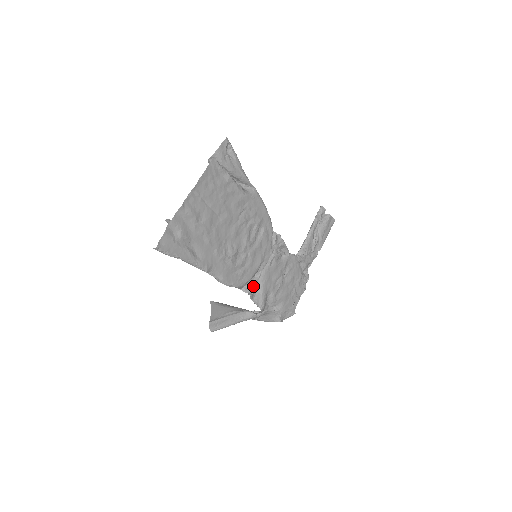
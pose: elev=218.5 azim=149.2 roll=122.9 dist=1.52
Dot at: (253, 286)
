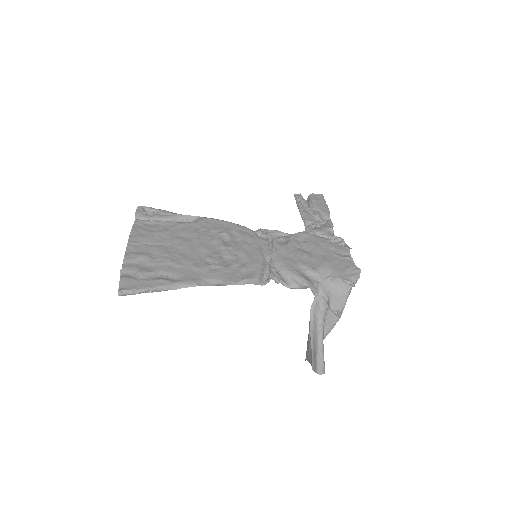
Dot at: (272, 272)
